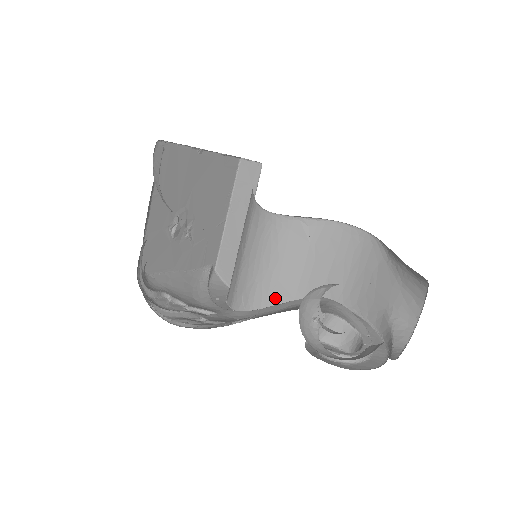
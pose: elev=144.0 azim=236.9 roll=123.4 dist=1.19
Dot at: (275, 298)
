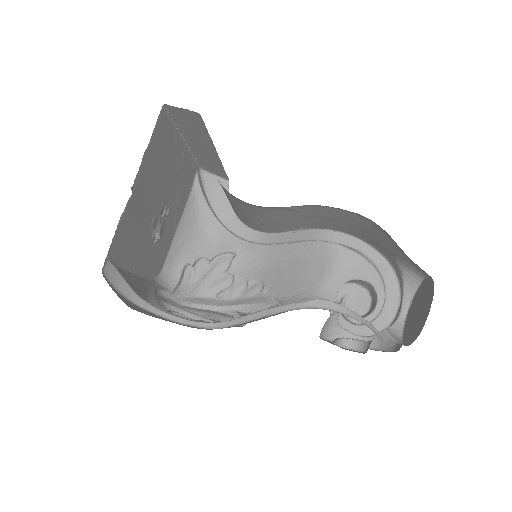
Dot at: (283, 229)
